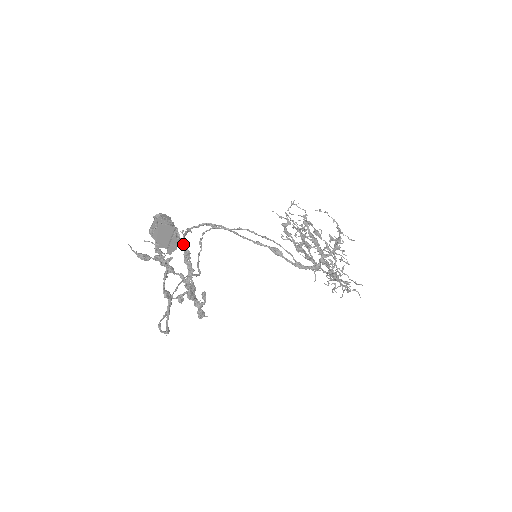
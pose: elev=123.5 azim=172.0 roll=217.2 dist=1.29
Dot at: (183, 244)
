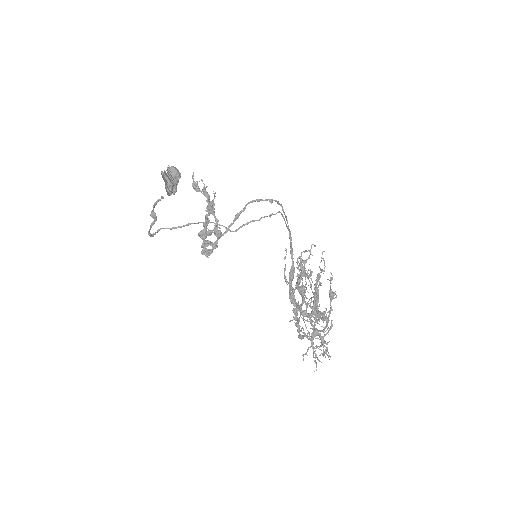
Dot at: (246, 204)
